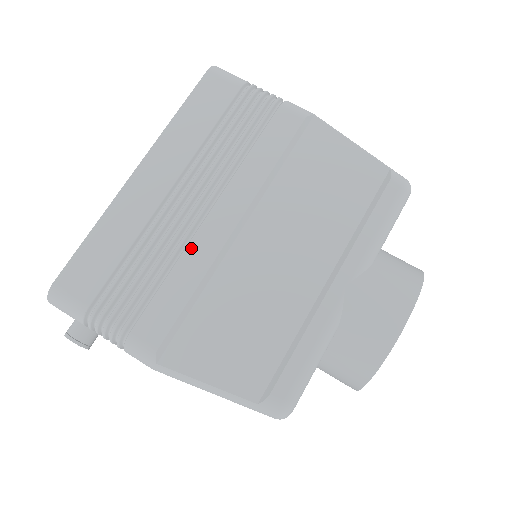
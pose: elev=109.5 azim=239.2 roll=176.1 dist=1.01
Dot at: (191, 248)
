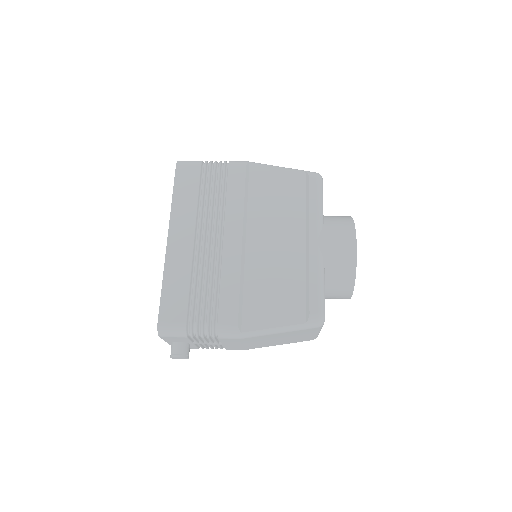
Dot at: (224, 264)
